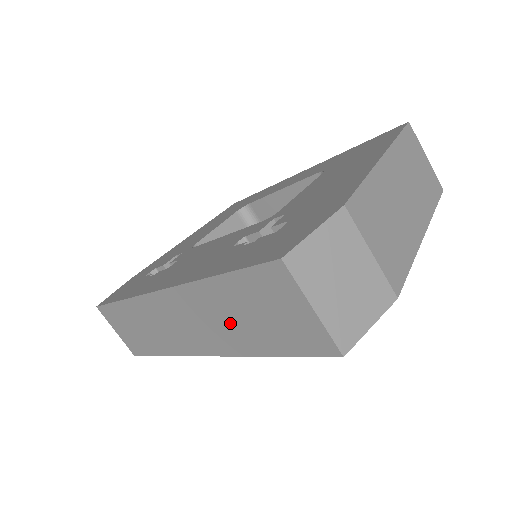
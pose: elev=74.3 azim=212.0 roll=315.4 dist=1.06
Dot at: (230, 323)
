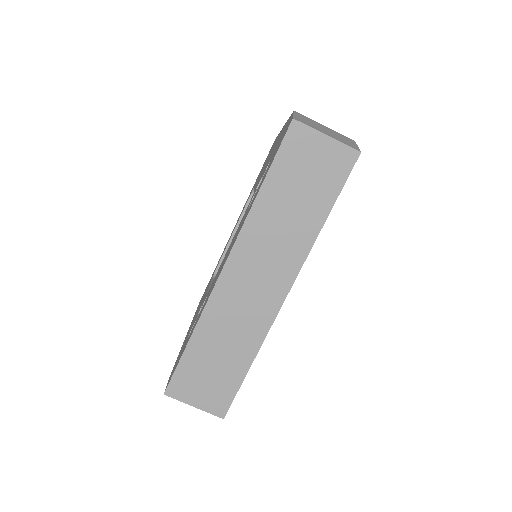
Dot at: (289, 223)
